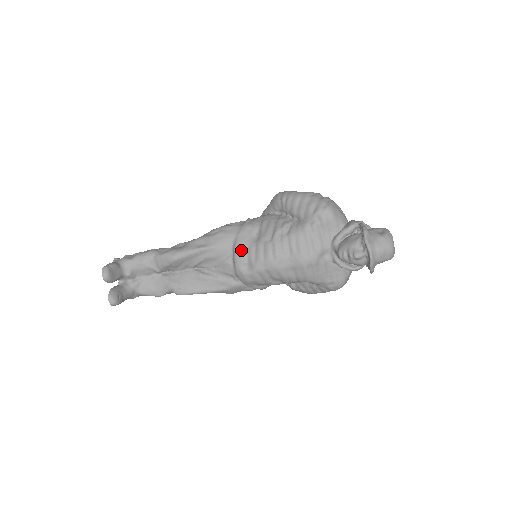
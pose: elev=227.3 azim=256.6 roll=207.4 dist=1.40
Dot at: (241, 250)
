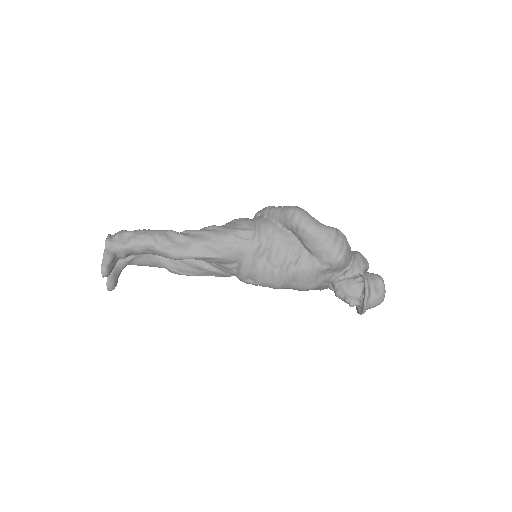
Dot at: (248, 268)
